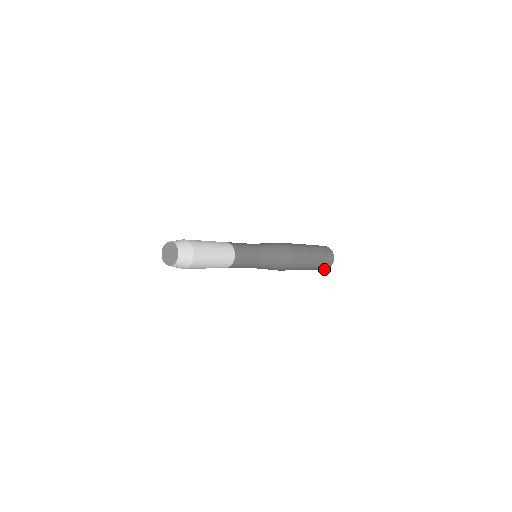
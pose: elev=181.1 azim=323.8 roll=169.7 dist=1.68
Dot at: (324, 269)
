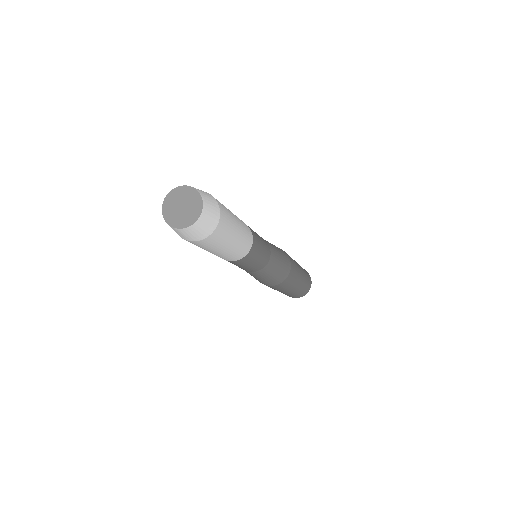
Dot at: (295, 297)
